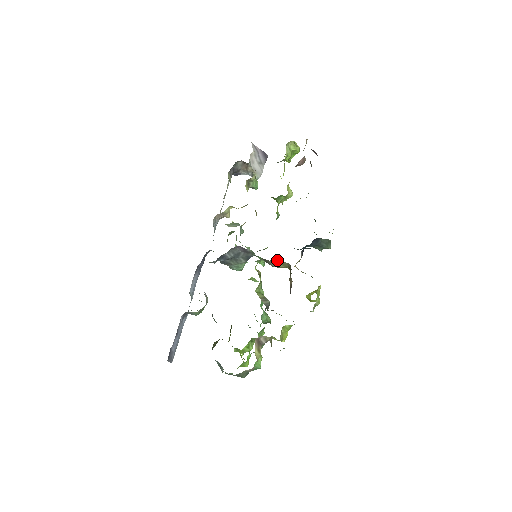
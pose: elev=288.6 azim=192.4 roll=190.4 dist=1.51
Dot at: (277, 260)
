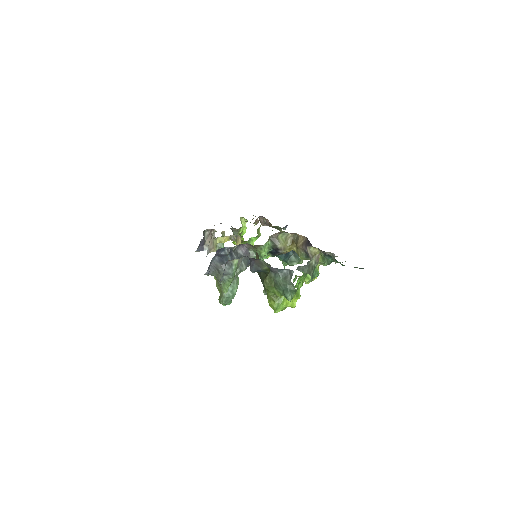
Dot at: (282, 237)
